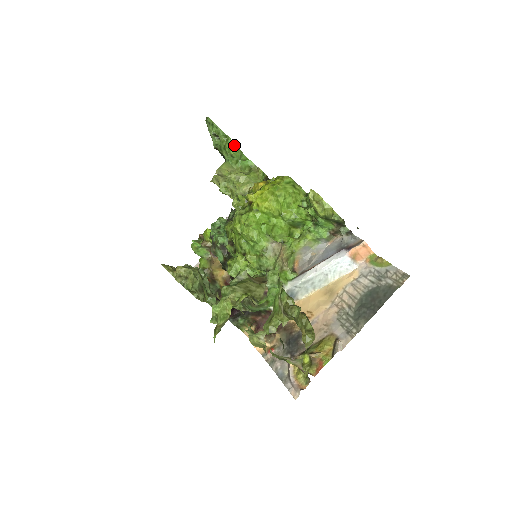
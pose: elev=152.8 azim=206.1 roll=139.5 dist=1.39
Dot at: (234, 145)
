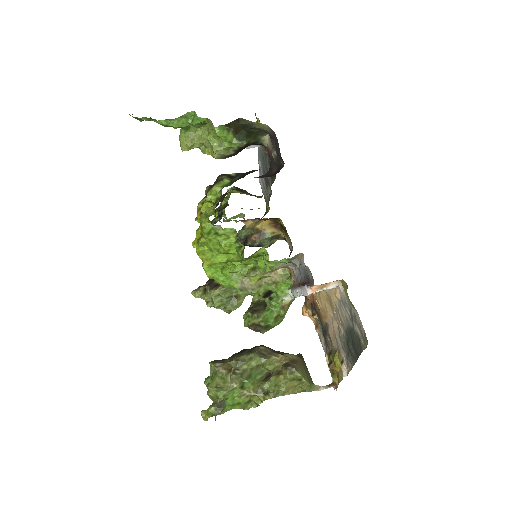
Dot at: (167, 121)
